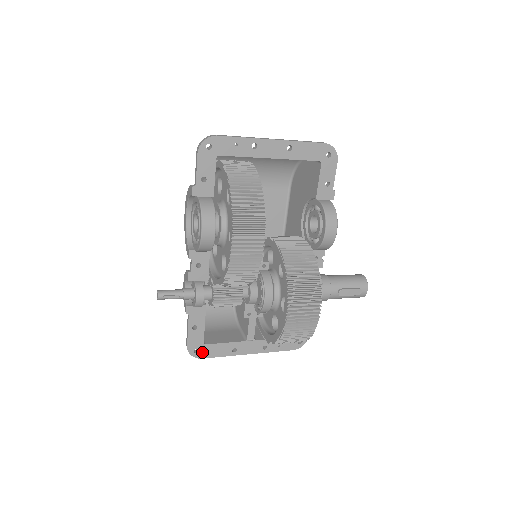
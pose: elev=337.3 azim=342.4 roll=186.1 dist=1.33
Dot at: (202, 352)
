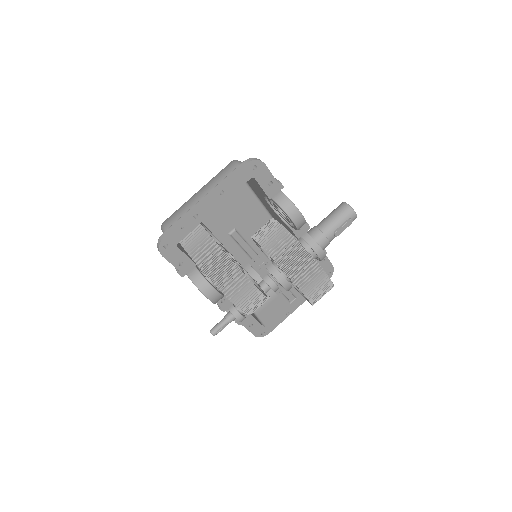
Dot at: (267, 330)
